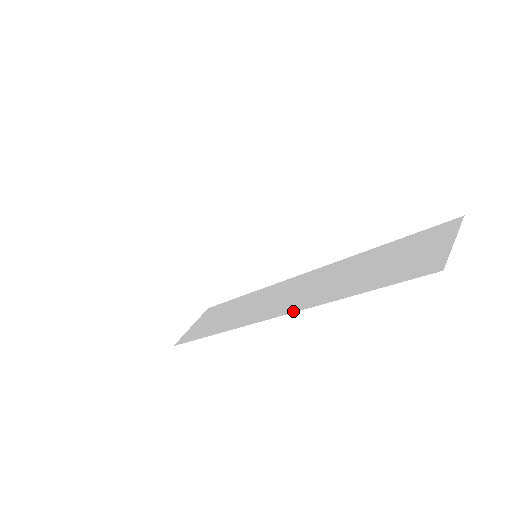
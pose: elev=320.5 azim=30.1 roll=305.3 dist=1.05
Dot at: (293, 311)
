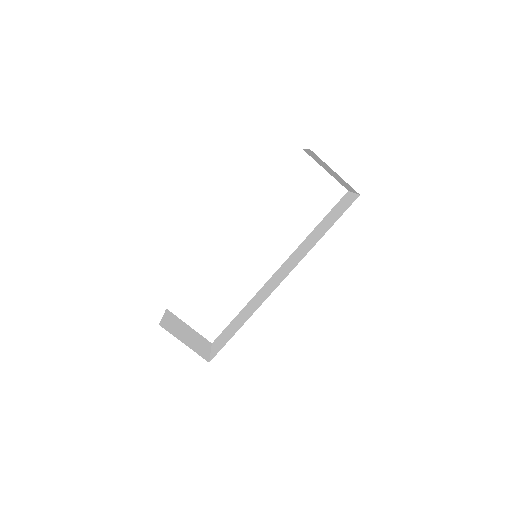
Dot at: occluded
